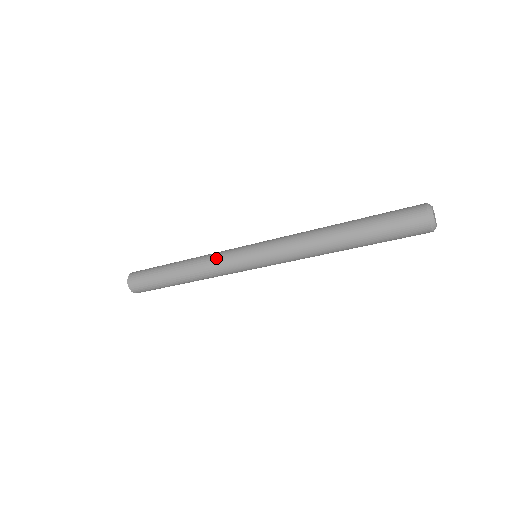
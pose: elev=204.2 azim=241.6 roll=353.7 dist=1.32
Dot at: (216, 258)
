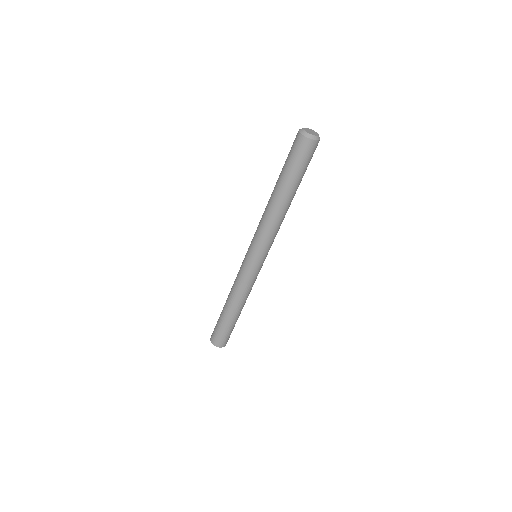
Dot at: (236, 277)
